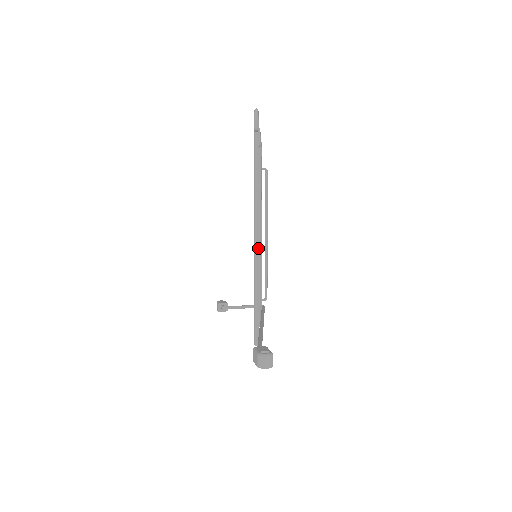
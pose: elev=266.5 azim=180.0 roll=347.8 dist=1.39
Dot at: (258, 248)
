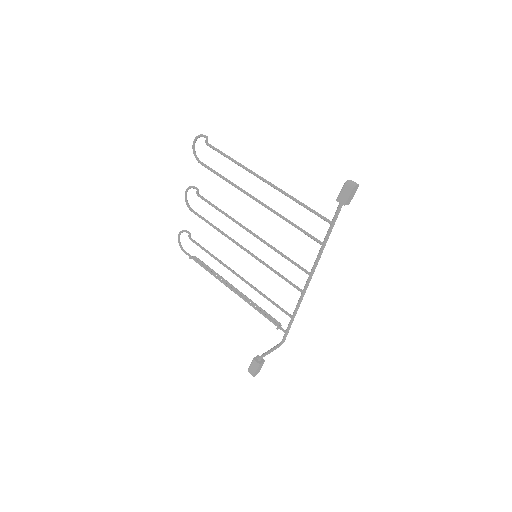
Dot at: (265, 204)
